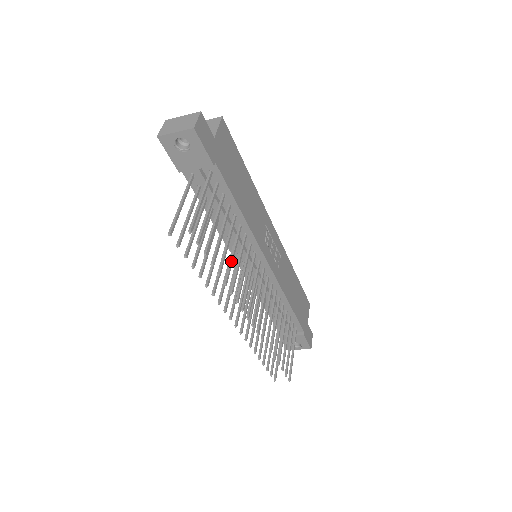
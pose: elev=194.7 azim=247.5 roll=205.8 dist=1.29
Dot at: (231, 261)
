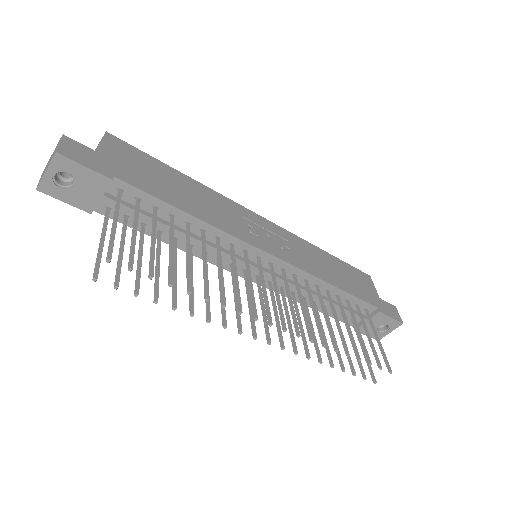
Dot at: (204, 271)
